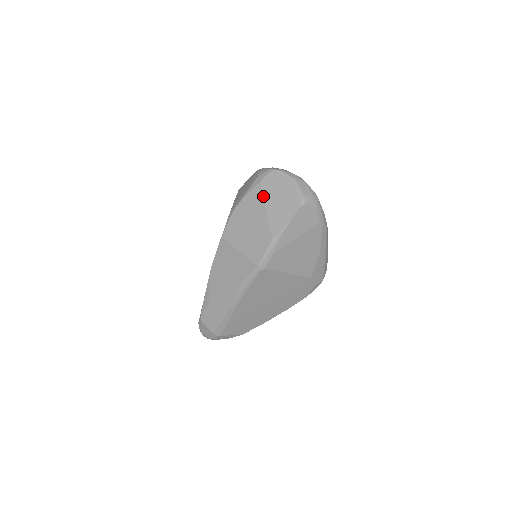
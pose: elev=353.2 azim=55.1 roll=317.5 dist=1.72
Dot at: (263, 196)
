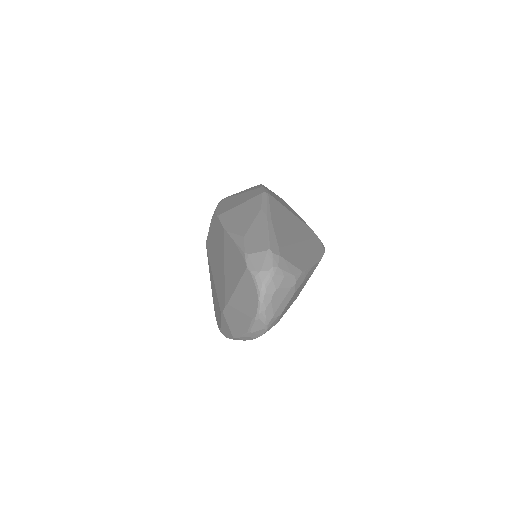
Dot at: (231, 196)
